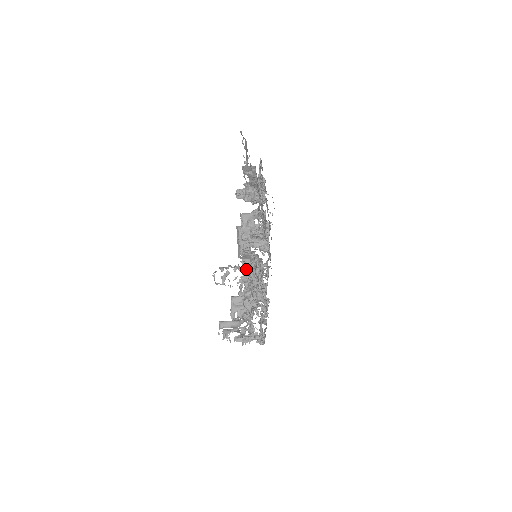
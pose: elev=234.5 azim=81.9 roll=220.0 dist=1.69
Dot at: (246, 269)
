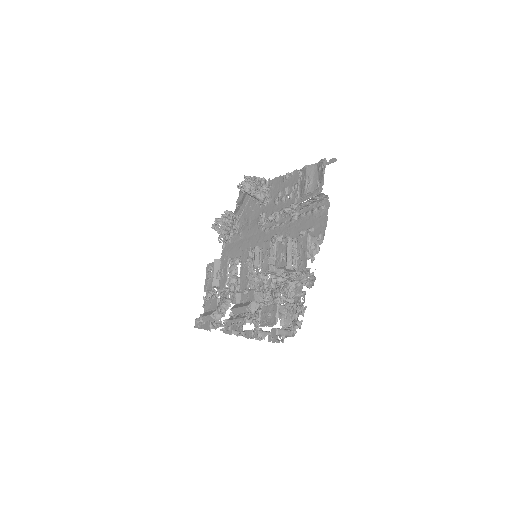
Dot at: (265, 272)
